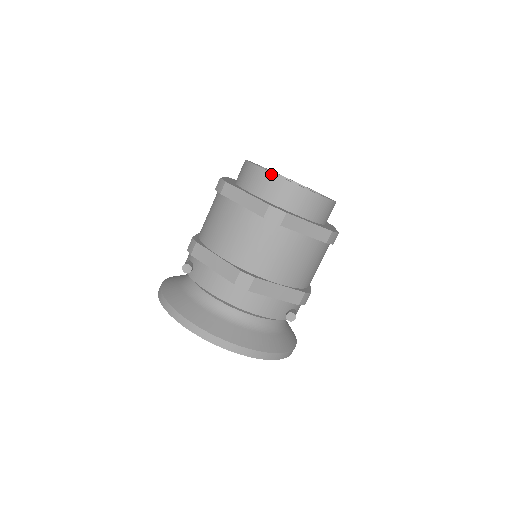
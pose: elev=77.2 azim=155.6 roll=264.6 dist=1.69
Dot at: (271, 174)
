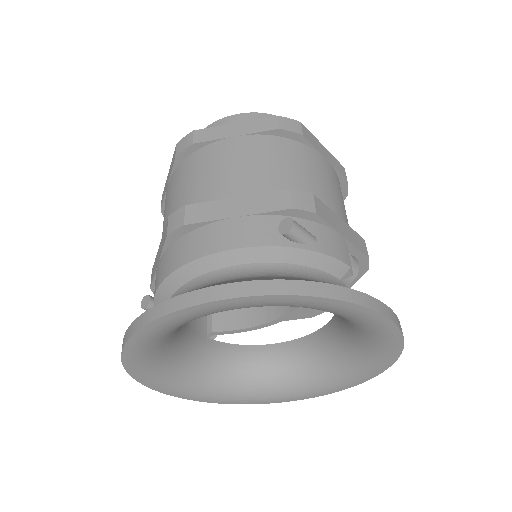
Dot at: occluded
